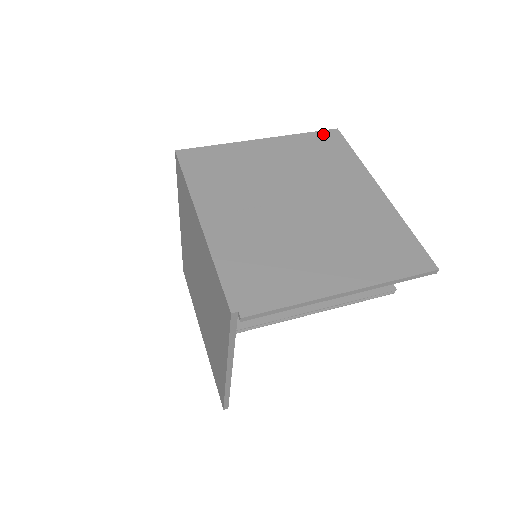
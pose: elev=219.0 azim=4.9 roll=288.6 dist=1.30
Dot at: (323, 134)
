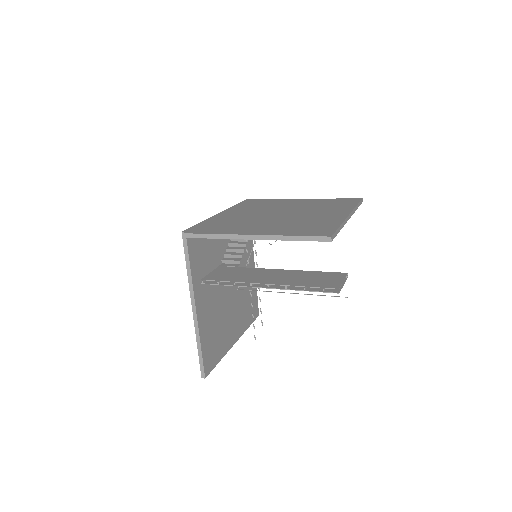
Dot at: (347, 199)
